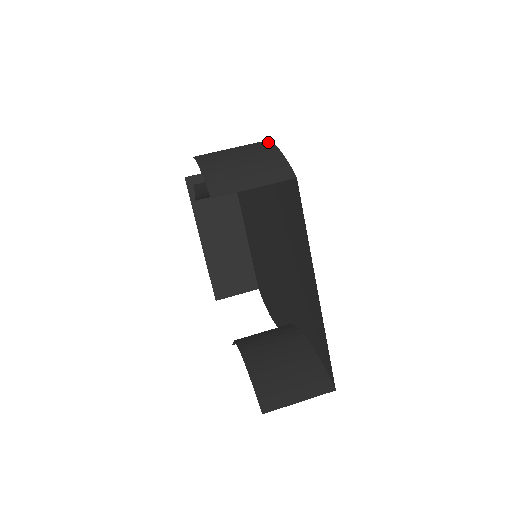
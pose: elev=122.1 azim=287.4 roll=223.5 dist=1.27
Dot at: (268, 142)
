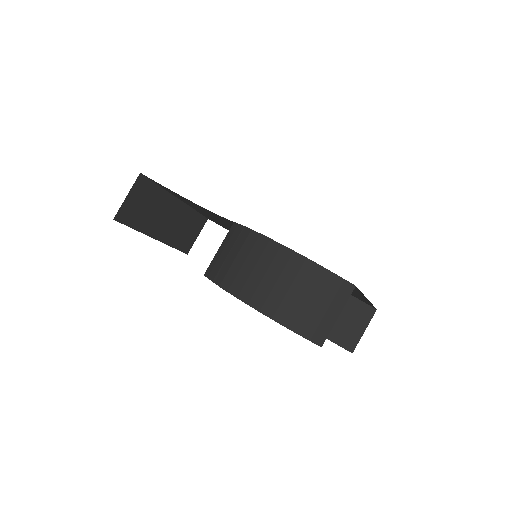
Dot at: (296, 254)
